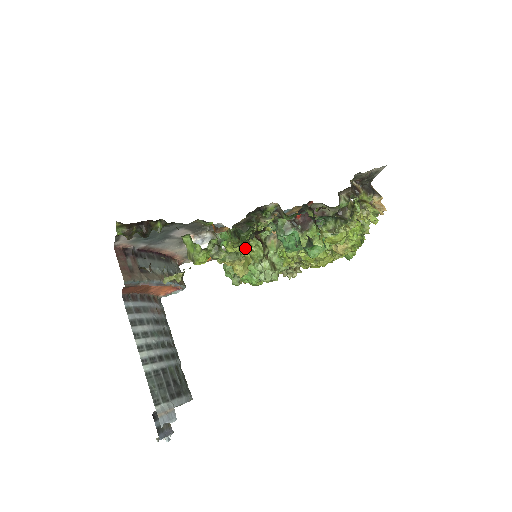
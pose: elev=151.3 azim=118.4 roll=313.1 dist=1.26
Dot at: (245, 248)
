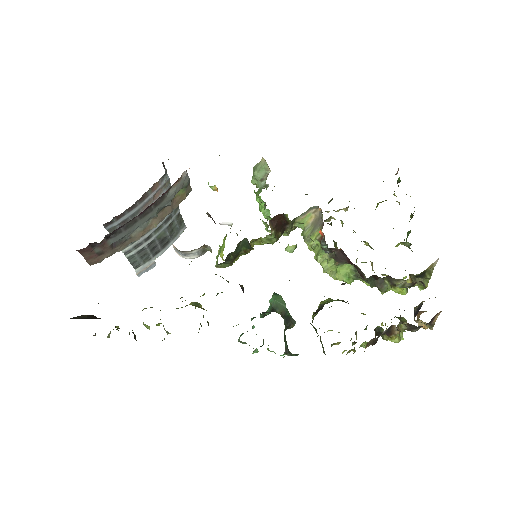
Dot at: occluded
